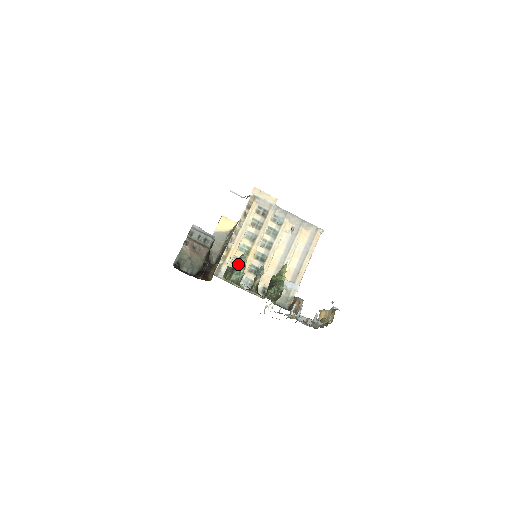
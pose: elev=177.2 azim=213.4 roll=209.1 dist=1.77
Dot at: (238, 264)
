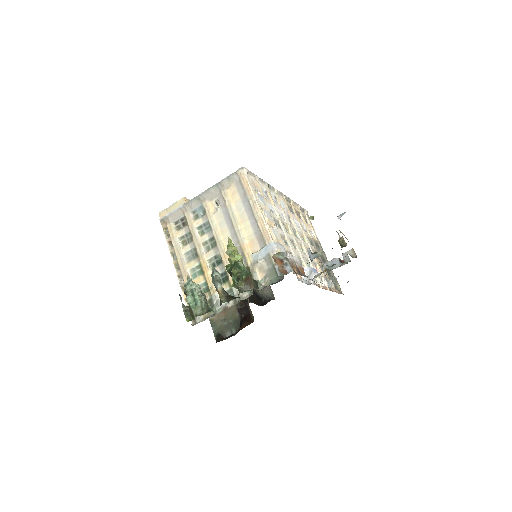
Dot at: (187, 295)
